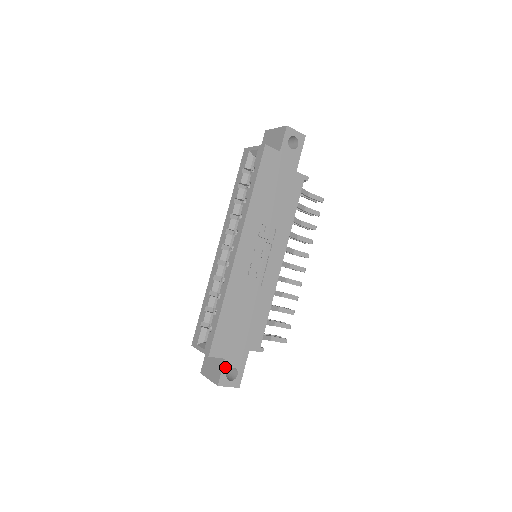
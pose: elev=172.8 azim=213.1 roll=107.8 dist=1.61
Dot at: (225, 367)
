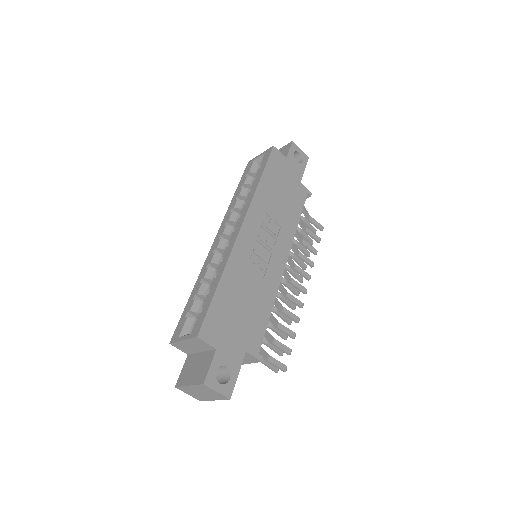
Dot at: (215, 361)
